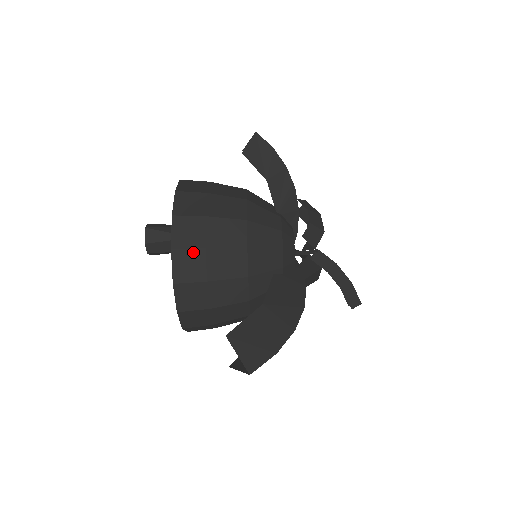
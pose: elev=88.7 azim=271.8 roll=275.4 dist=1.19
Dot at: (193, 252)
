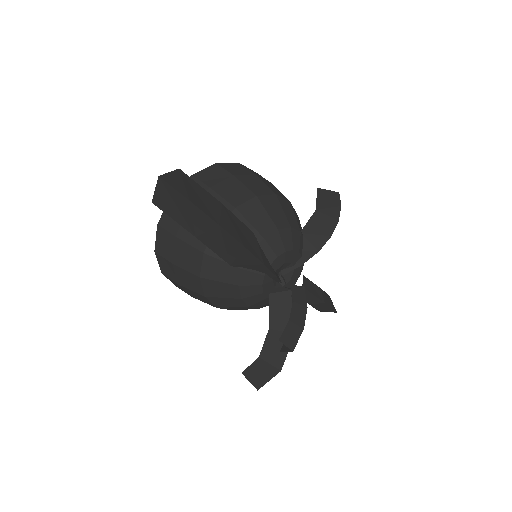
Dot at: (225, 172)
